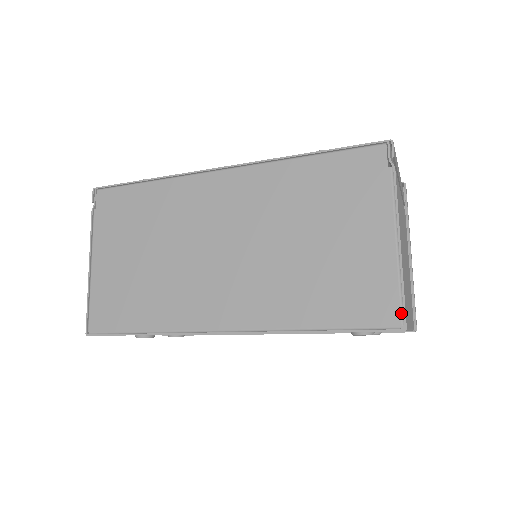
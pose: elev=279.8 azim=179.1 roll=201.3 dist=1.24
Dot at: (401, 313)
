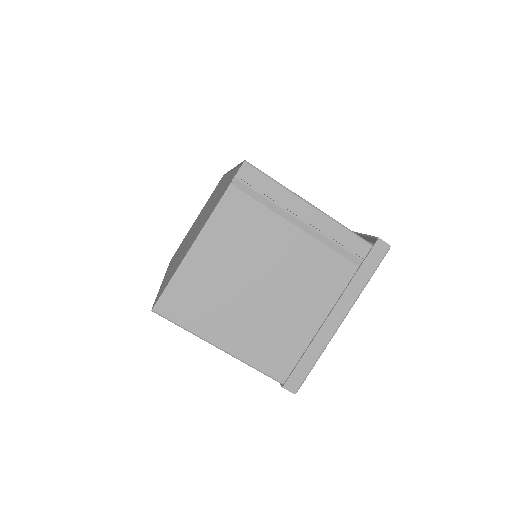
Dot at: (159, 297)
